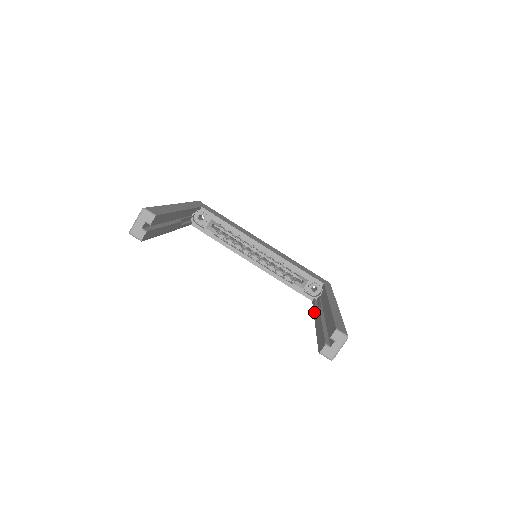
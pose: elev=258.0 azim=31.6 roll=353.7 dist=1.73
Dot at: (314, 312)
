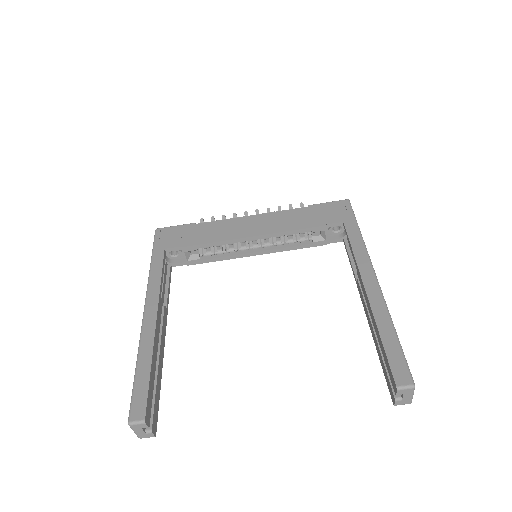
Dot at: occluded
